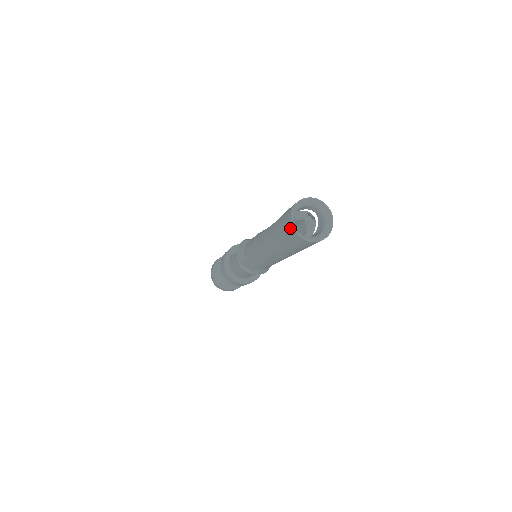
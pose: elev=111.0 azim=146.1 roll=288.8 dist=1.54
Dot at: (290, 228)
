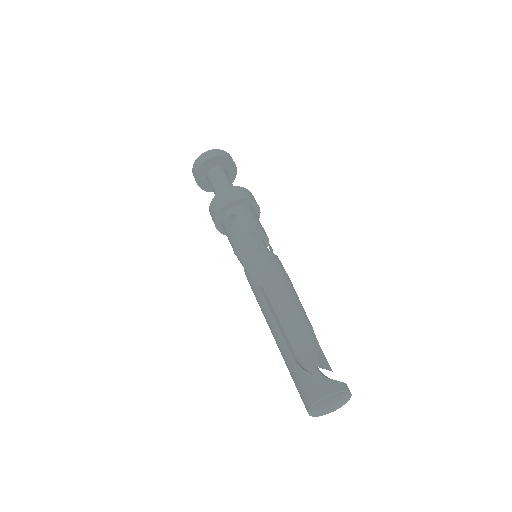
Dot at: (306, 408)
